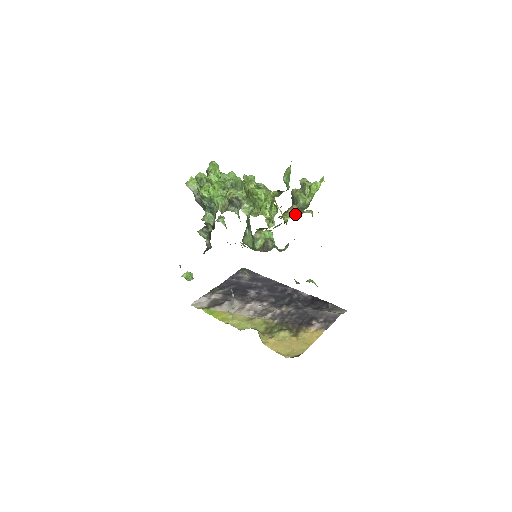
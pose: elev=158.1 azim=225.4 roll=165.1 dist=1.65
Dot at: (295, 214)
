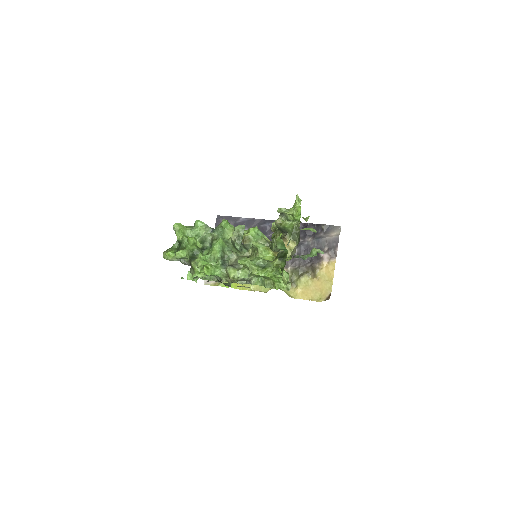
Dot at: (292, 246)
